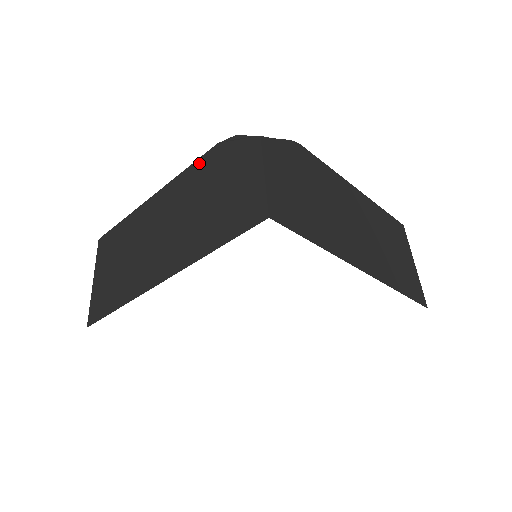
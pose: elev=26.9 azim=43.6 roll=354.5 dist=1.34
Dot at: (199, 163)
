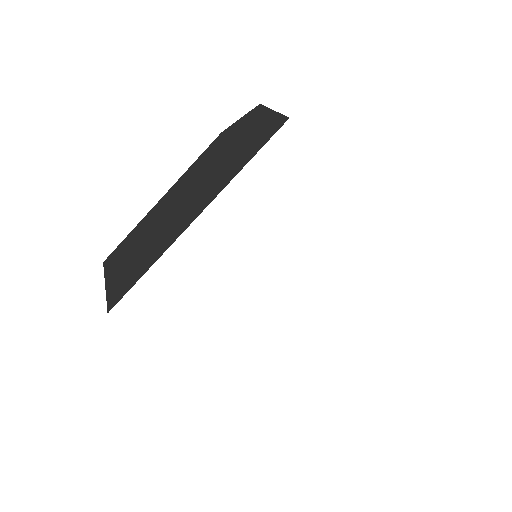
Dot at: (207, 150)
